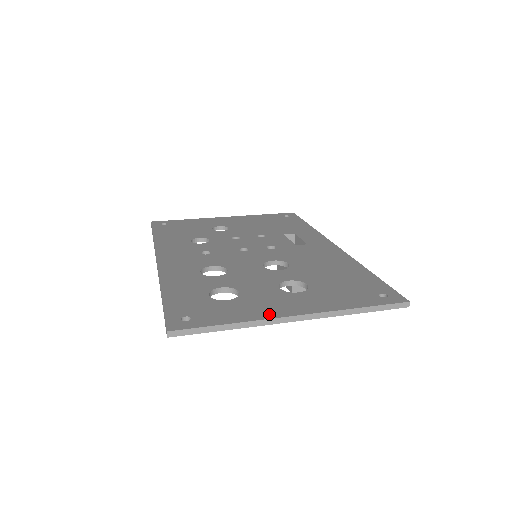
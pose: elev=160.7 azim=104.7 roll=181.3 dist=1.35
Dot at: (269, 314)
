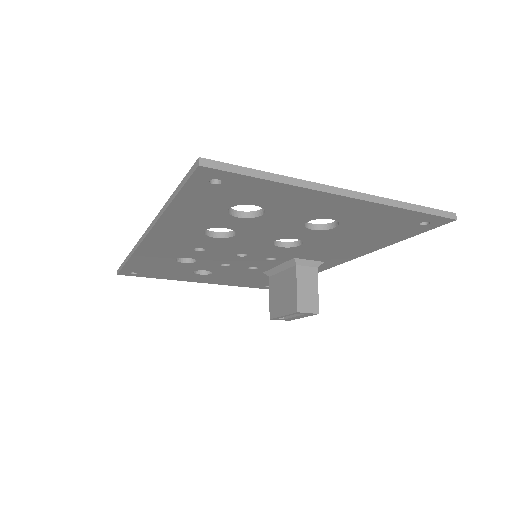
Dot at: occluded
